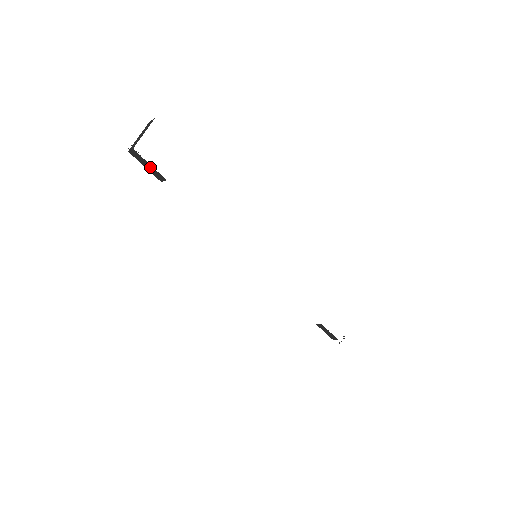
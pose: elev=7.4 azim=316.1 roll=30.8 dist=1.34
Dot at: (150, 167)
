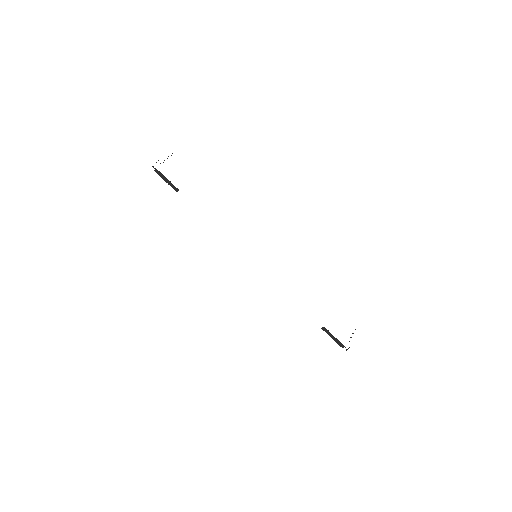
Dot at: (168, 181)
